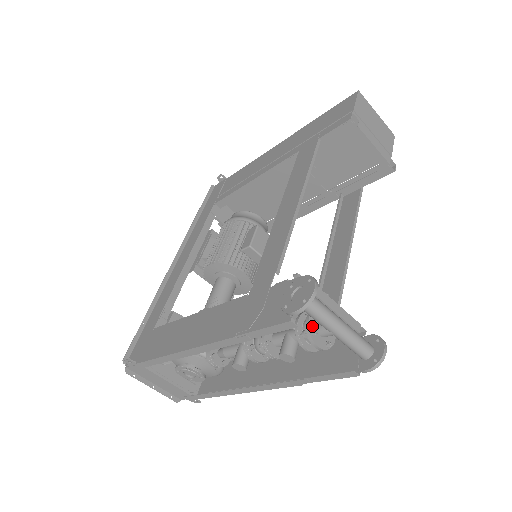
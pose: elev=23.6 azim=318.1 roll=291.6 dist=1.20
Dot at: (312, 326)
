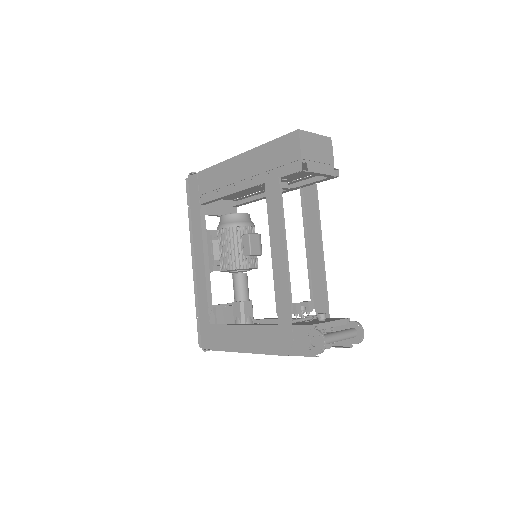
Dot at: occluded
